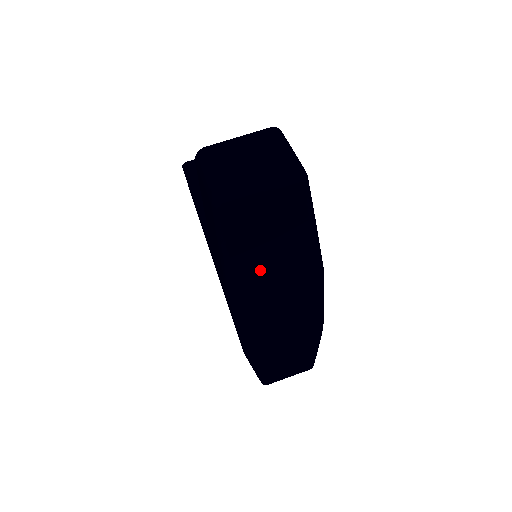
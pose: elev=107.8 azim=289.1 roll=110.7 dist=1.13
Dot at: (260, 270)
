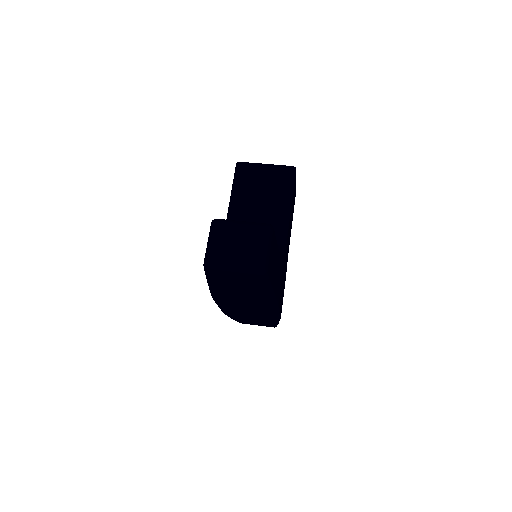
Dot at: (232, 294)
